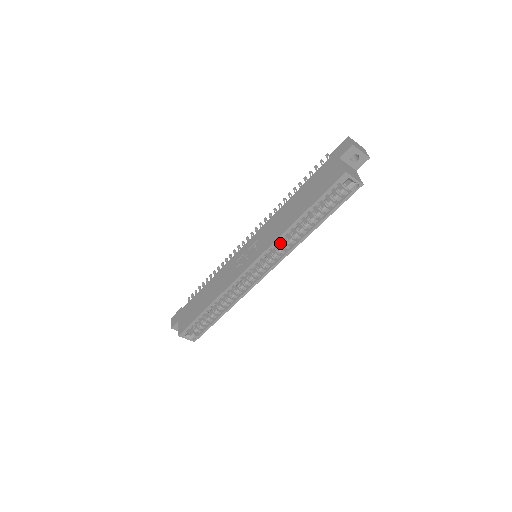
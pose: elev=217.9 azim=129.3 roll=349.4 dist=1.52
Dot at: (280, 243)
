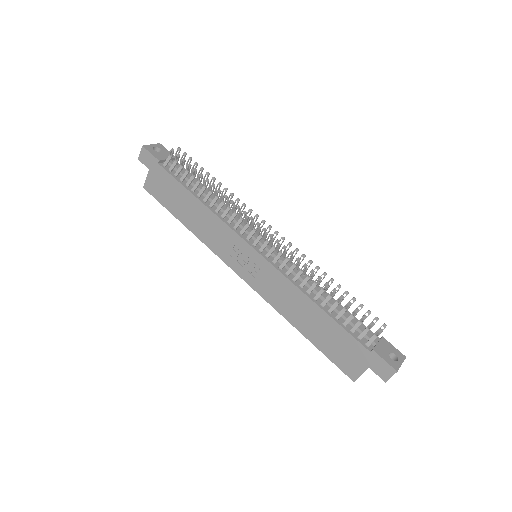
Dot at: occluded
